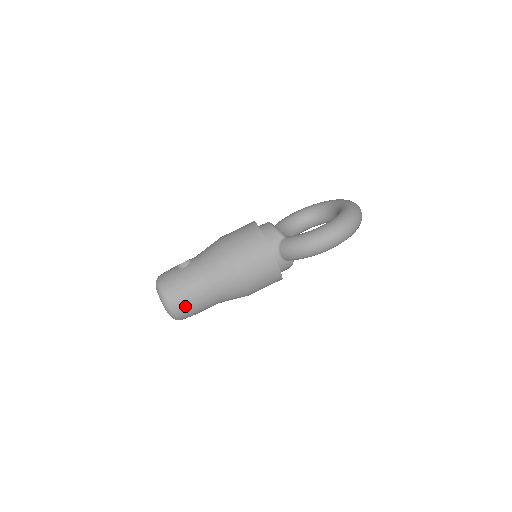
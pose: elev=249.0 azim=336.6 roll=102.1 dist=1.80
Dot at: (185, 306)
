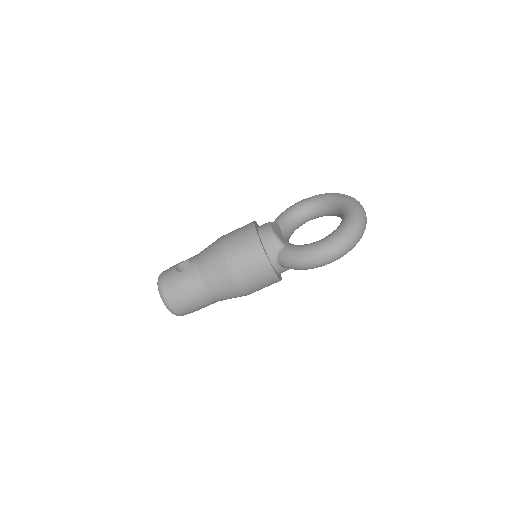
Dot at: (186, 308)
